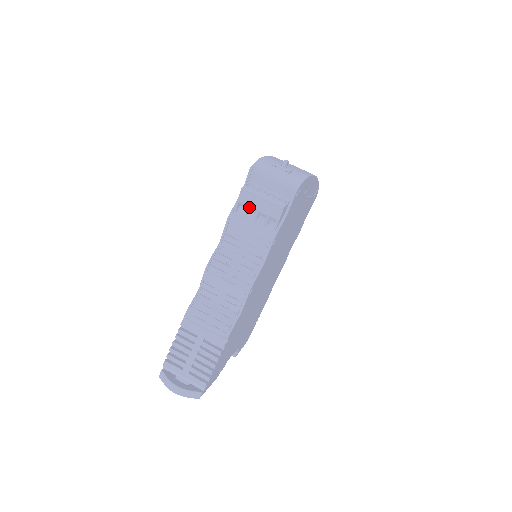
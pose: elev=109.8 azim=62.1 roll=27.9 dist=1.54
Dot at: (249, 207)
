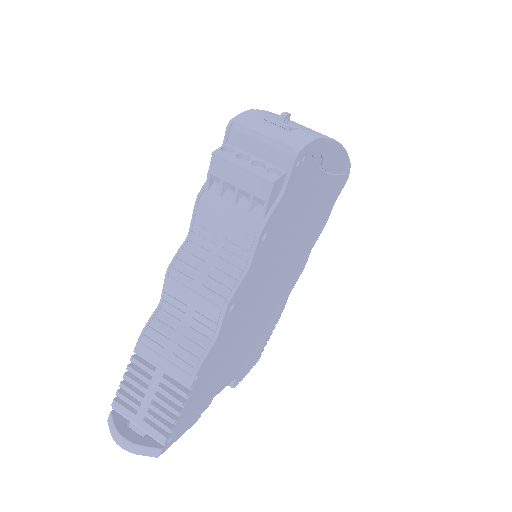
Dot at: (225, 182)
